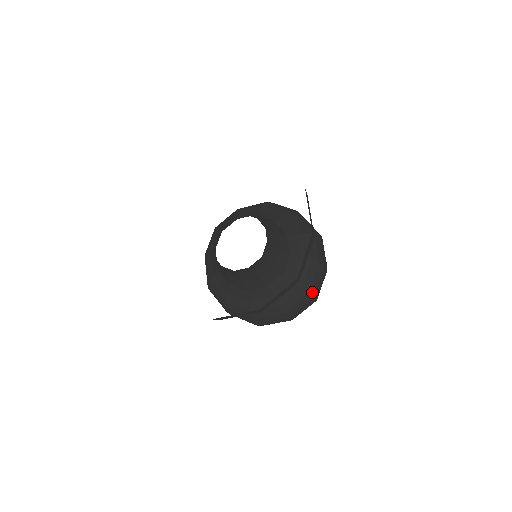
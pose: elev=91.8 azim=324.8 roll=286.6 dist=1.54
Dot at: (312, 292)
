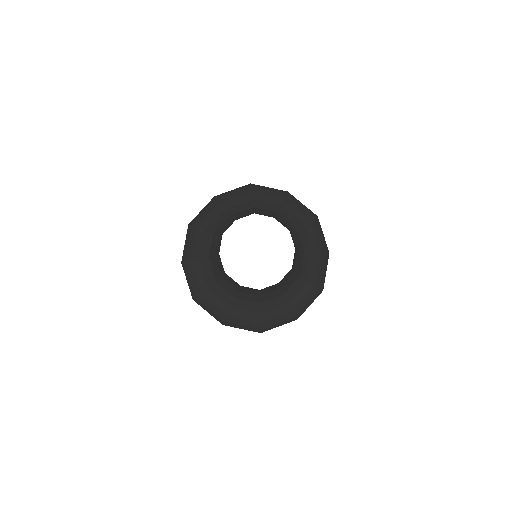
Dot at: (264, 329)
